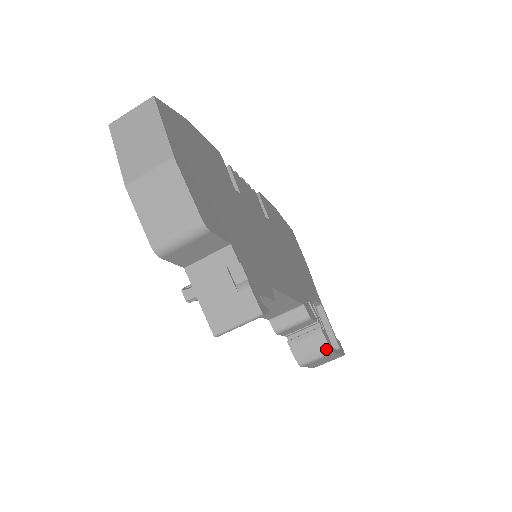
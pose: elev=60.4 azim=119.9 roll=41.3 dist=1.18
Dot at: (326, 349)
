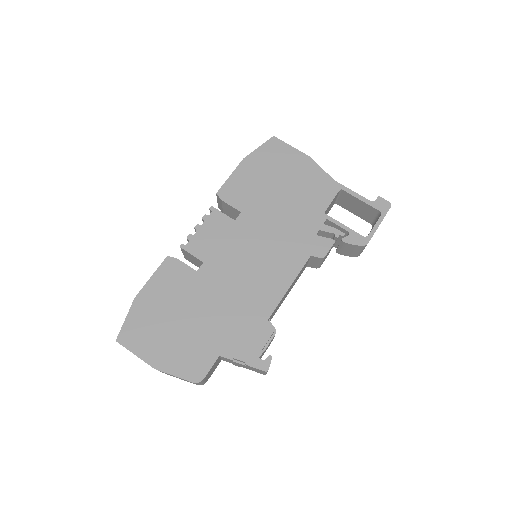
Dot at: (360, 247)
